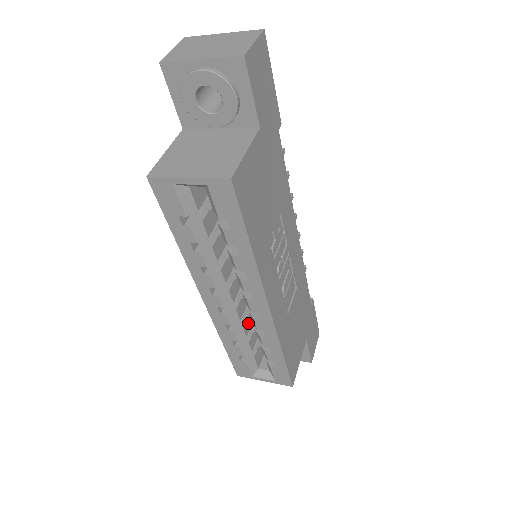
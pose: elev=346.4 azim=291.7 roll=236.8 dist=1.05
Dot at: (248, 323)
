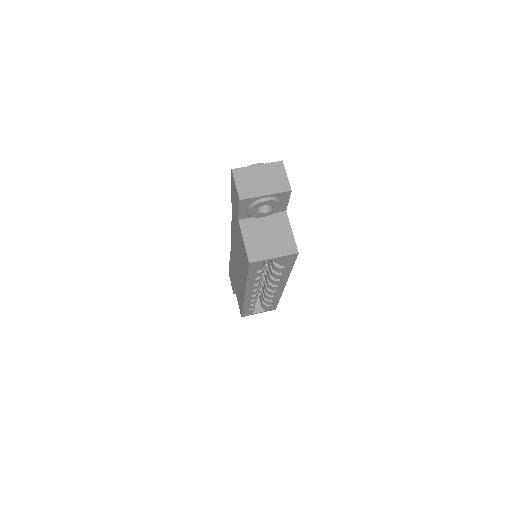
Dot at: occluded
